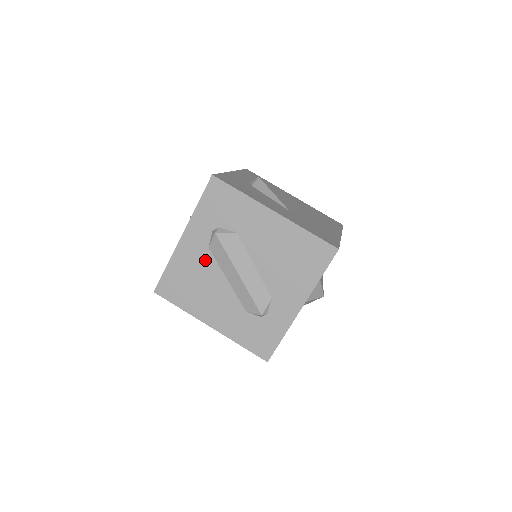
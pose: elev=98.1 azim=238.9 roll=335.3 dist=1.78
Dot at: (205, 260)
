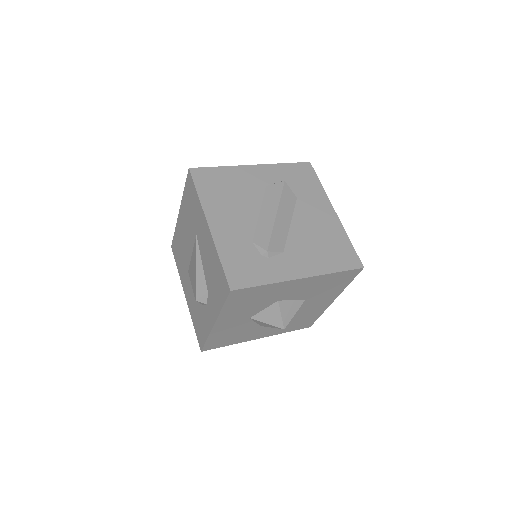
Dot at: (255, 189)
